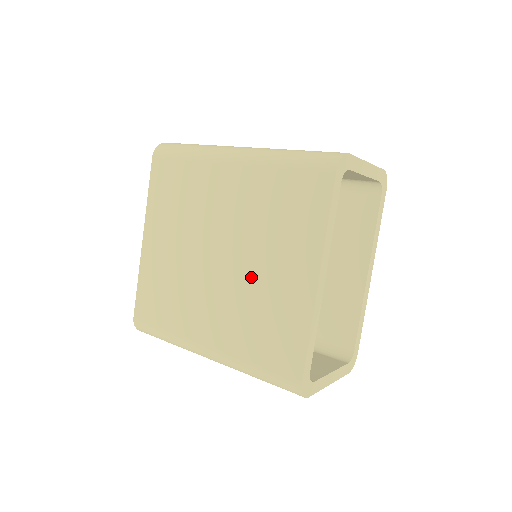
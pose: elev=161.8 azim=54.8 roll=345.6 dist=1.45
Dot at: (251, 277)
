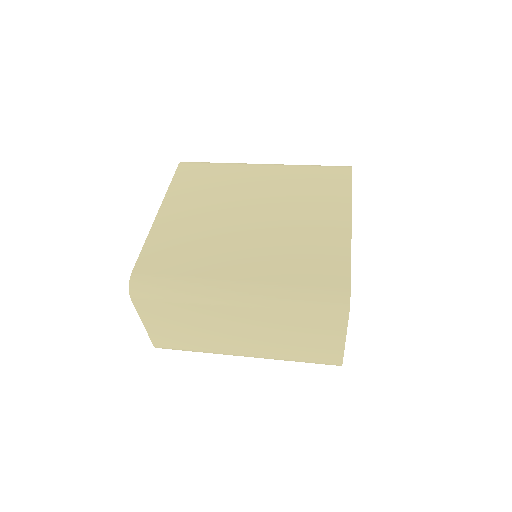
Dot at: (287, 226)
